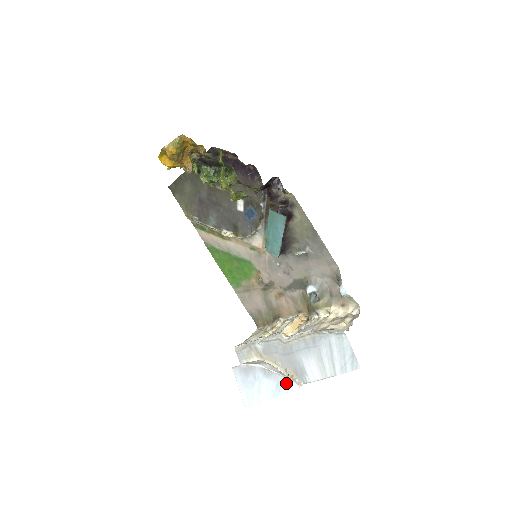
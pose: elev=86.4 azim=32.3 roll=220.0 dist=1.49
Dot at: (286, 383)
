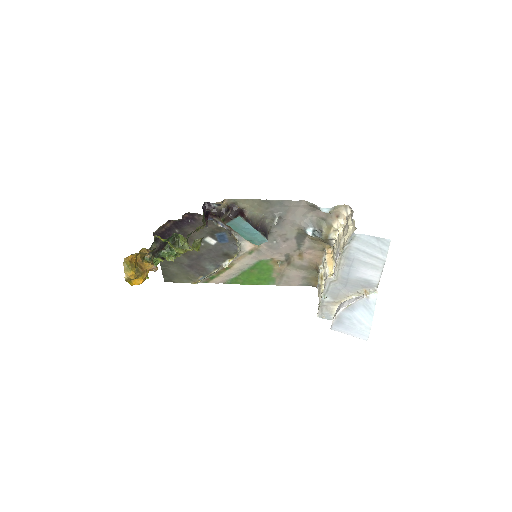
Dot at: (367, 300)
